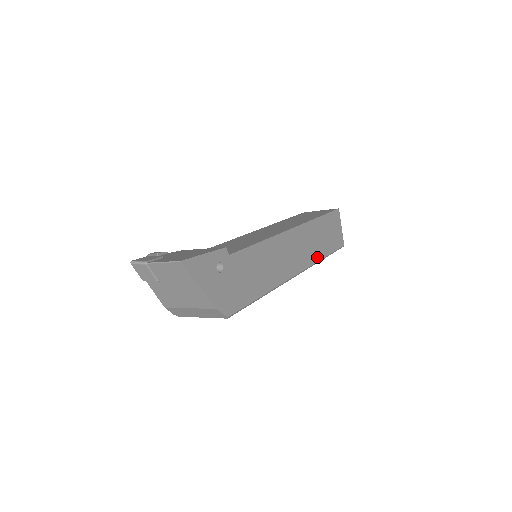
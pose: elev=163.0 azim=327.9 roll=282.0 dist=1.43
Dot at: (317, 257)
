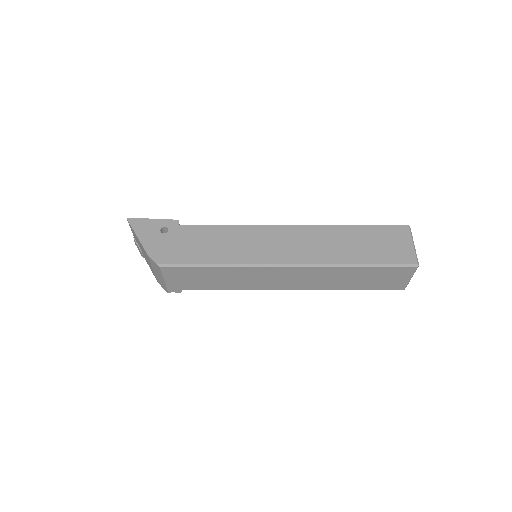
Dot at: (335, 260)
